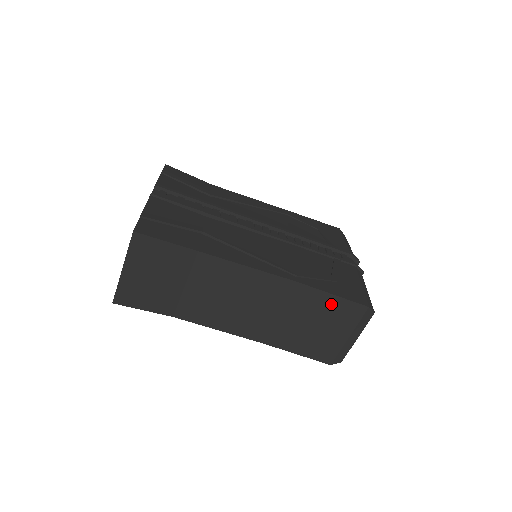
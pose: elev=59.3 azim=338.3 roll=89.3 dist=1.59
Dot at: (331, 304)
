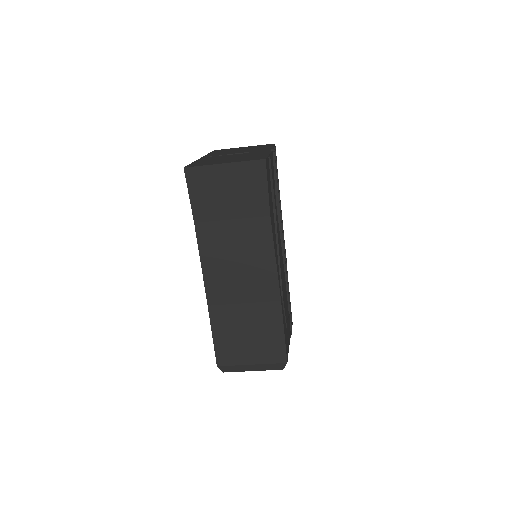
Dot at: (275, 335)
